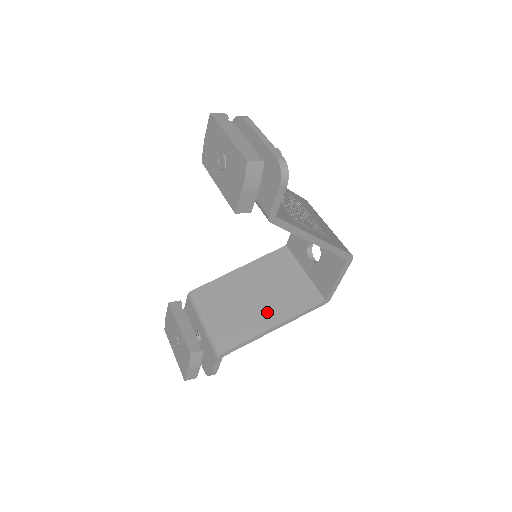
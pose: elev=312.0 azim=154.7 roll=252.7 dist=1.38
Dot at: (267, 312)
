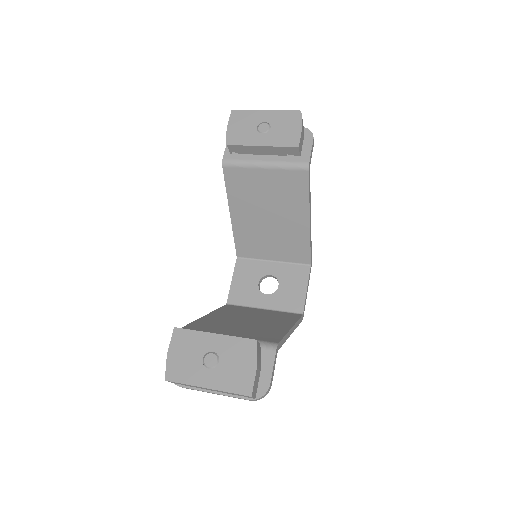
Dot at: (273, 324)
